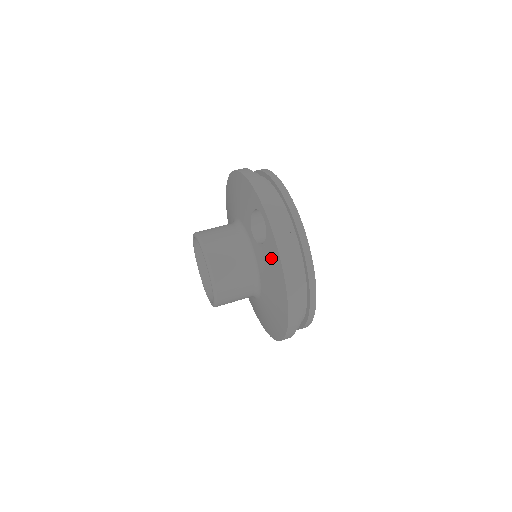
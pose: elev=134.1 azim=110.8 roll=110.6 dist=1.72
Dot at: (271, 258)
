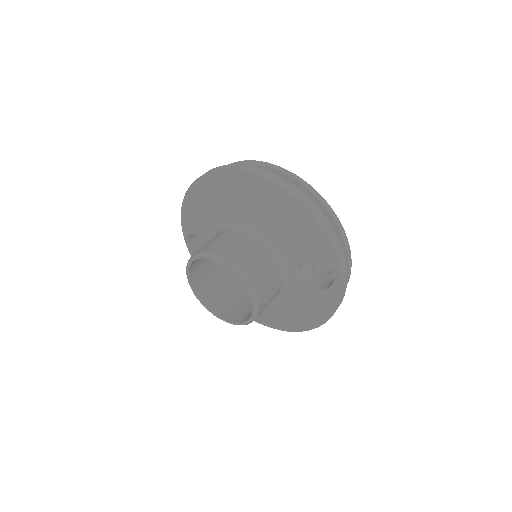
Dot at: (319, 303)
